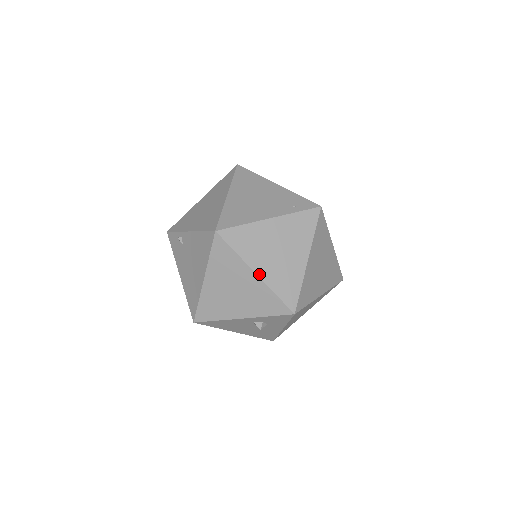
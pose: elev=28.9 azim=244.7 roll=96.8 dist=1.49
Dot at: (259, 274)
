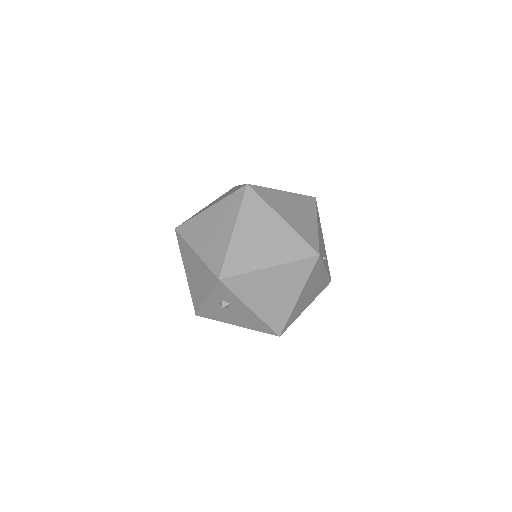
Dot at: (197, 252)
